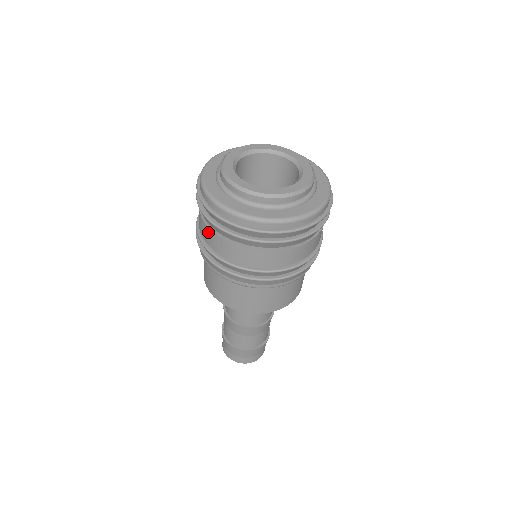
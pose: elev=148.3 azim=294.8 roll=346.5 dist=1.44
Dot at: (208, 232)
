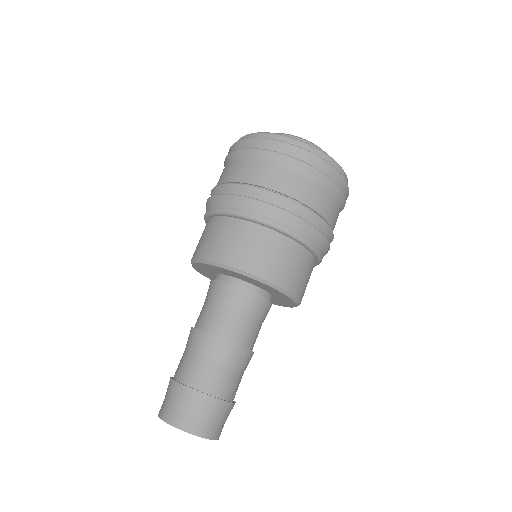
Dot at: (261, 169)
